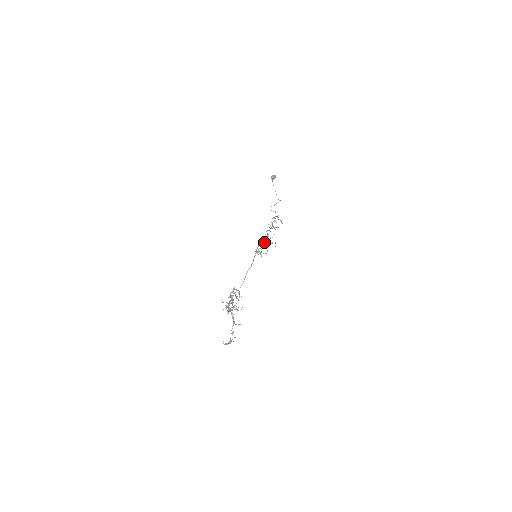
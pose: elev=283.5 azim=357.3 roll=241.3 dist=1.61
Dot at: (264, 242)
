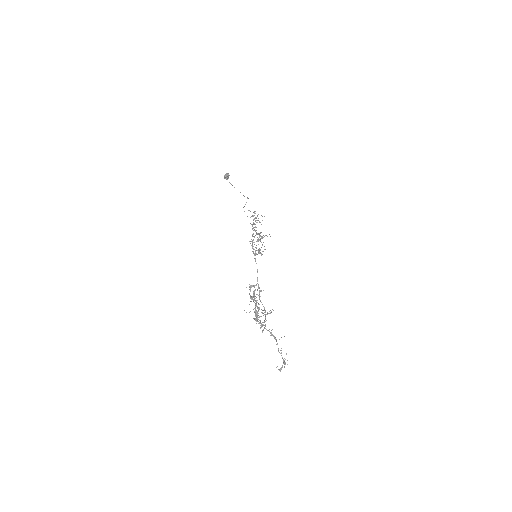
Dot at: occluded
